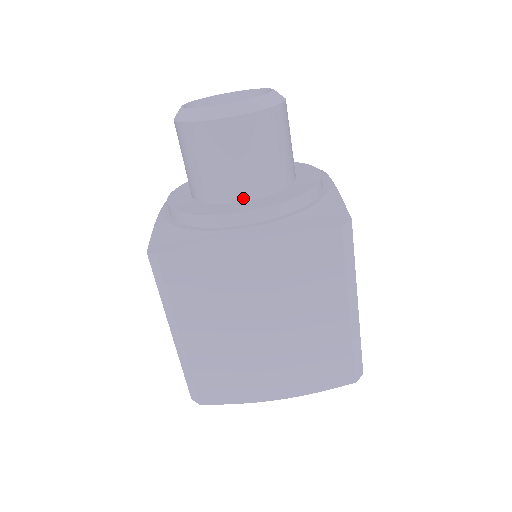
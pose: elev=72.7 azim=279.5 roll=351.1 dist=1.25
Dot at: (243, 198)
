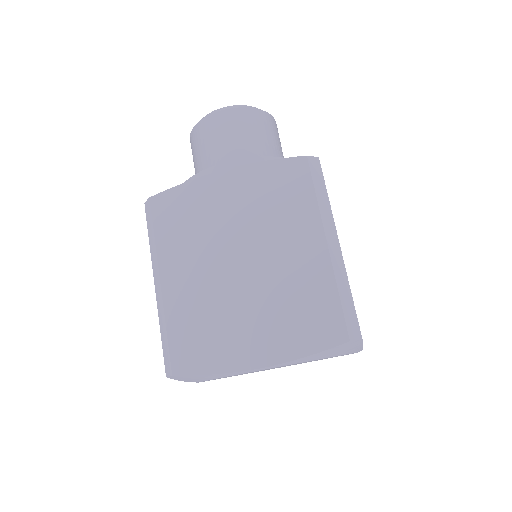
Dot at: occluded
